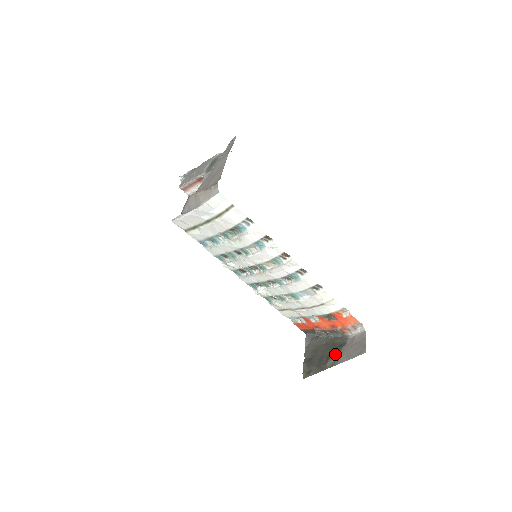
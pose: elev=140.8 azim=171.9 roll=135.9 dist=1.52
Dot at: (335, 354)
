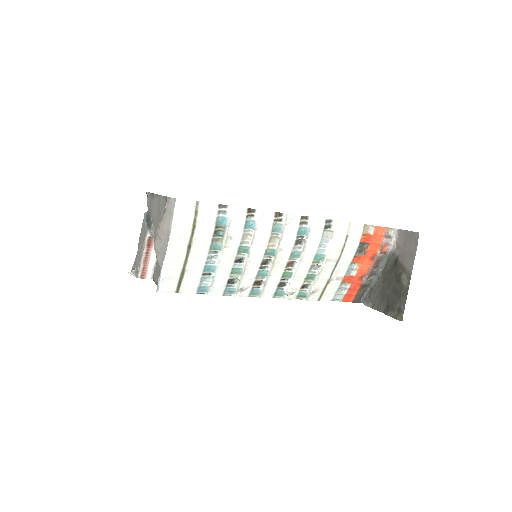
Dot at: (400, 272)
